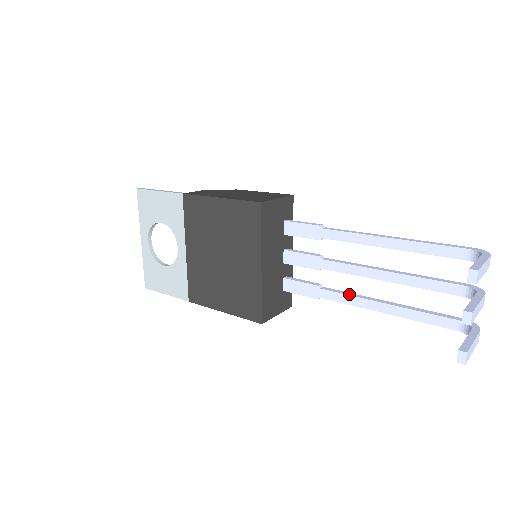
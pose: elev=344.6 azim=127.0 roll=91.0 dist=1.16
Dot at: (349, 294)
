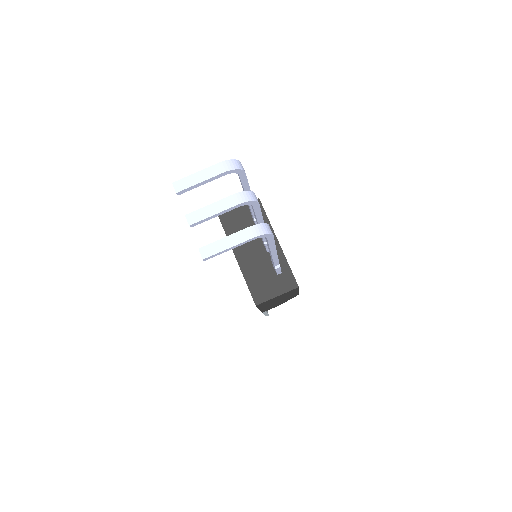
Dot at: occluded
